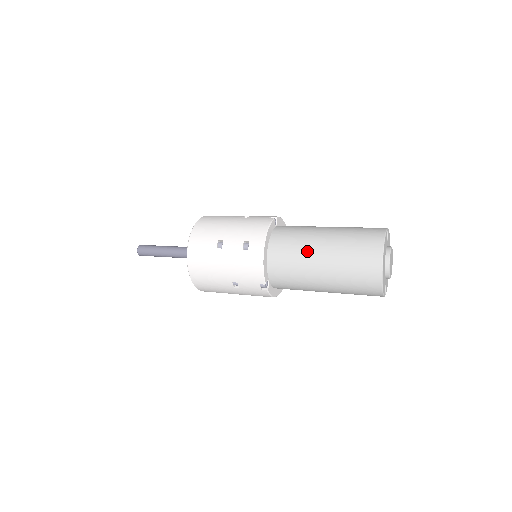
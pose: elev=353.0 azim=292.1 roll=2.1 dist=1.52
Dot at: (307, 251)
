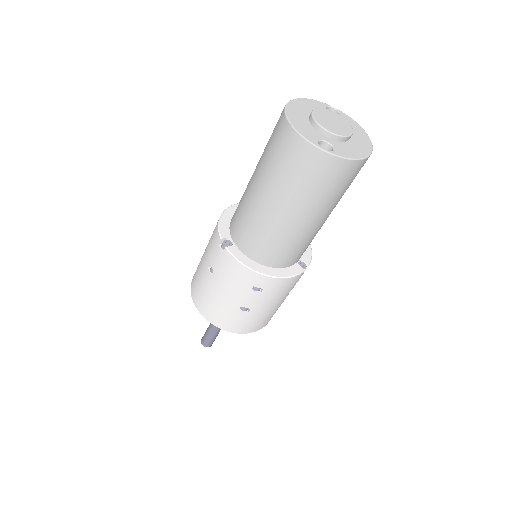
Dot at: occluded
